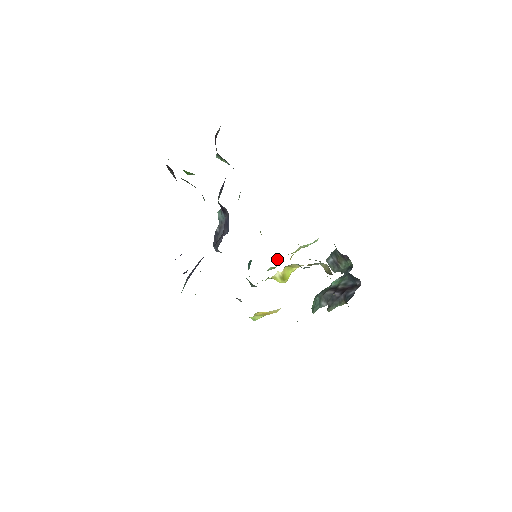
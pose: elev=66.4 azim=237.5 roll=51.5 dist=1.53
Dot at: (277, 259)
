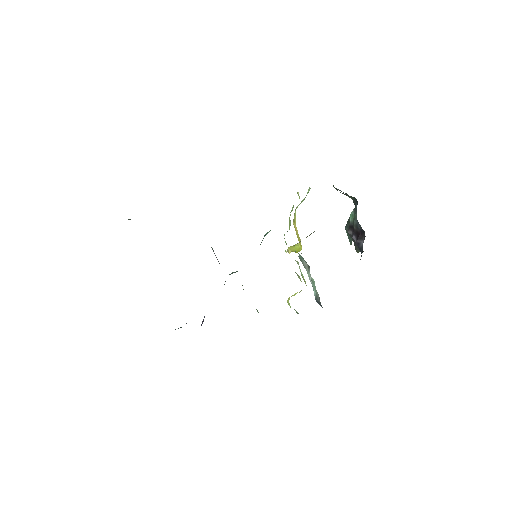
Dot at: occluded
